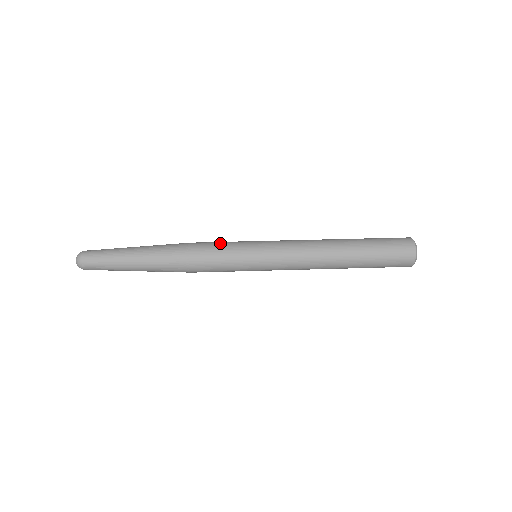
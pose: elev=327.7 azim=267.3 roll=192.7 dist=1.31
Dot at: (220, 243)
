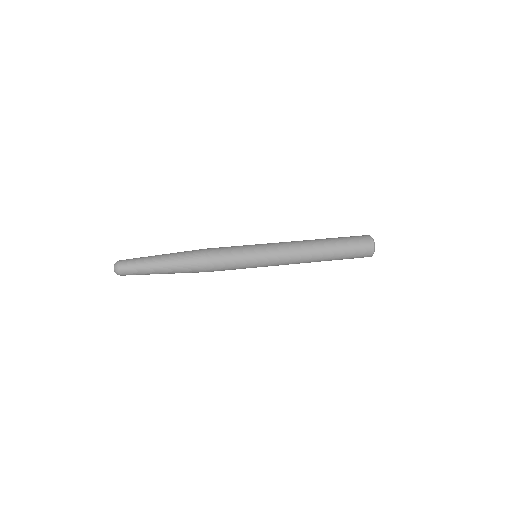
Dot at: occluded
